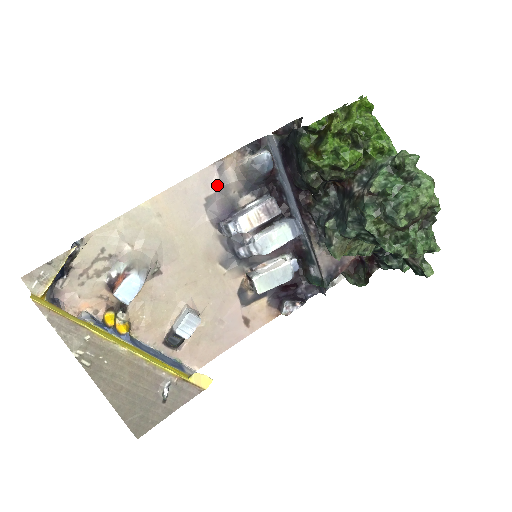
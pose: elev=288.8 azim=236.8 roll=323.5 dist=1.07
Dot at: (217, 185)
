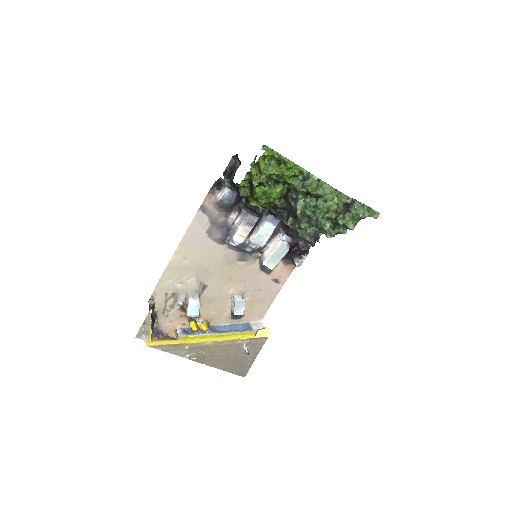
Dot at: (208, 221)
